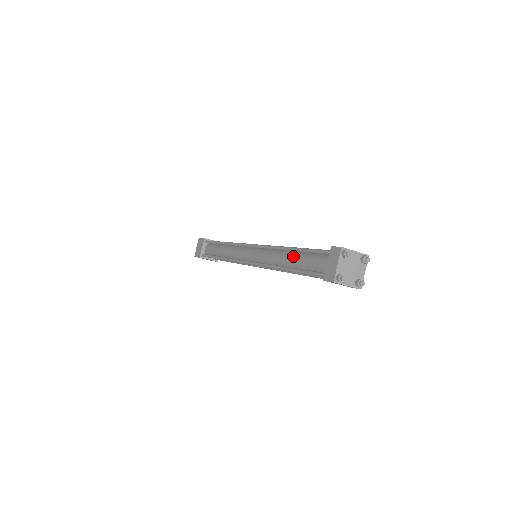
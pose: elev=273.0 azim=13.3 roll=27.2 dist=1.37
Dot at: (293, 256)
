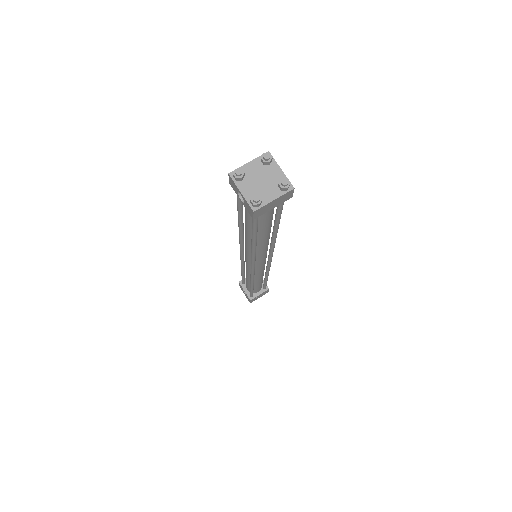
Dot at: occluded
